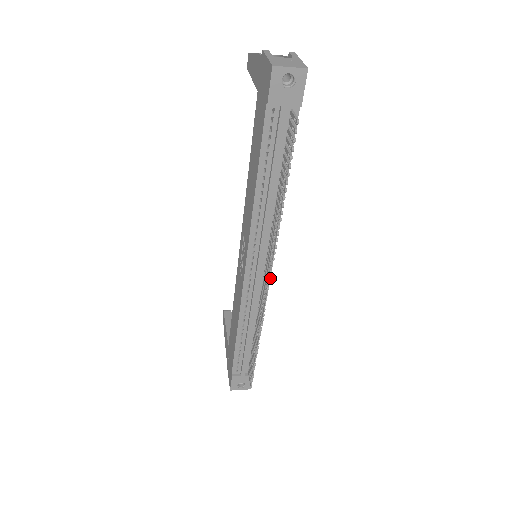
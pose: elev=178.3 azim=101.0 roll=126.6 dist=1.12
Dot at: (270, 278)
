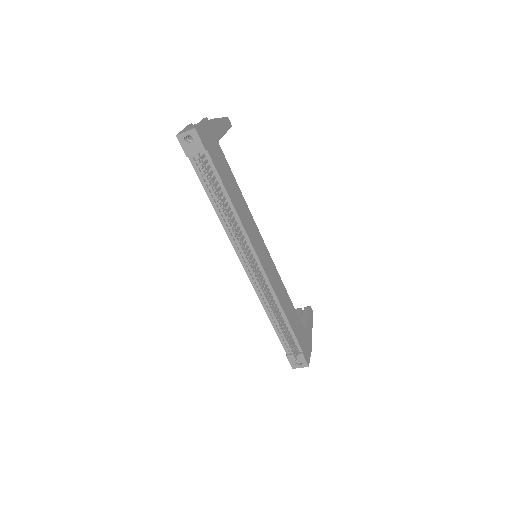
Dot at: (251, 268)
